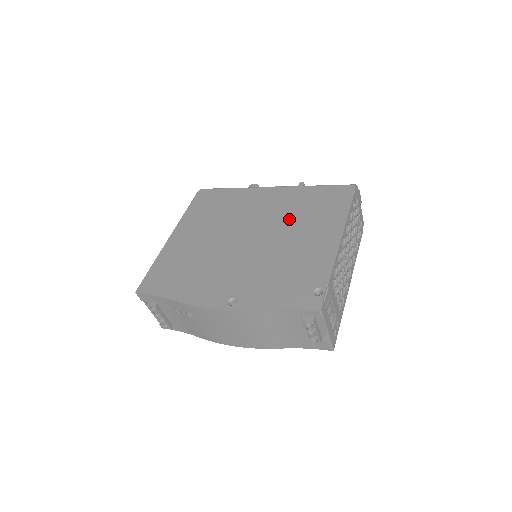
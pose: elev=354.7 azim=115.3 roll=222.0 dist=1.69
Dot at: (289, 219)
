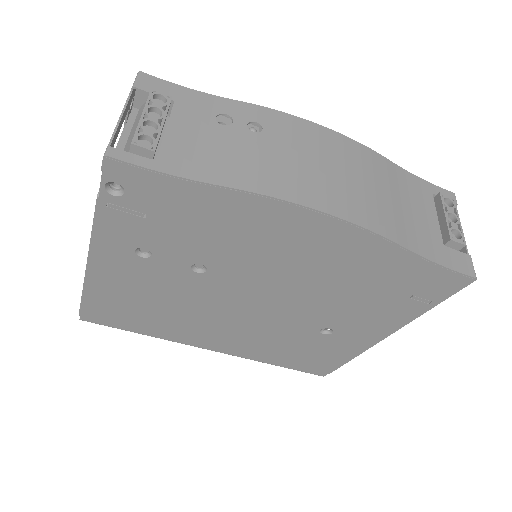
Dot at: occluded
